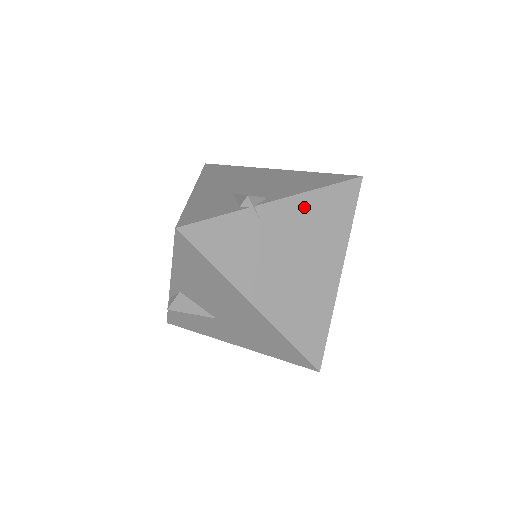
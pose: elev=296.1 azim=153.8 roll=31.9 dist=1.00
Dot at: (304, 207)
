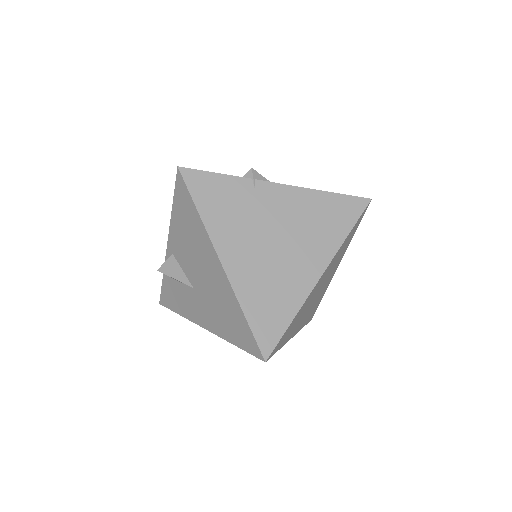
Dot at: (302, 200)
